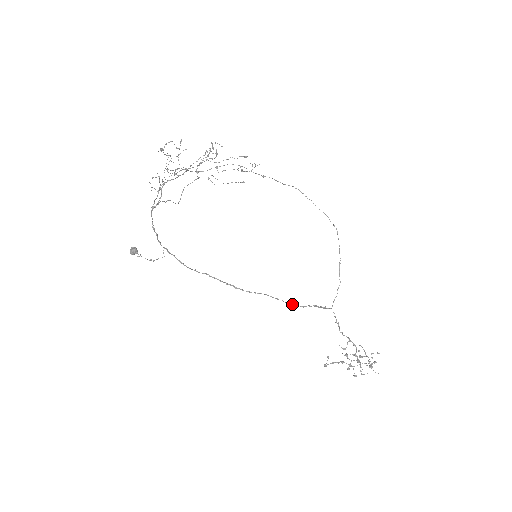
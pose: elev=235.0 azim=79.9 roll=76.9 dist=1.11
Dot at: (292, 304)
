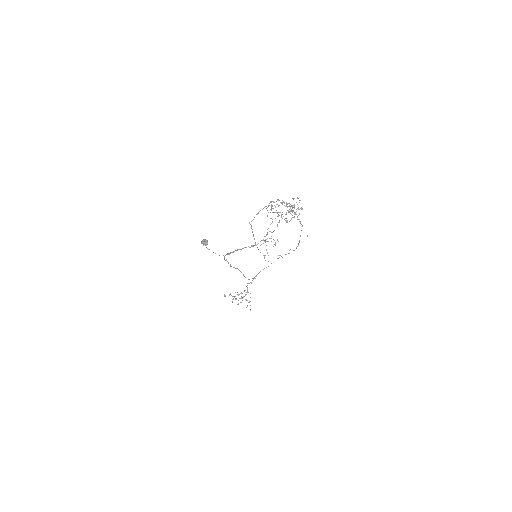
Dot at: occluded
